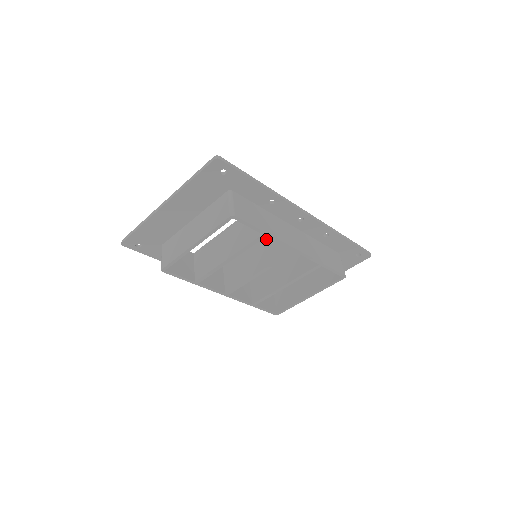
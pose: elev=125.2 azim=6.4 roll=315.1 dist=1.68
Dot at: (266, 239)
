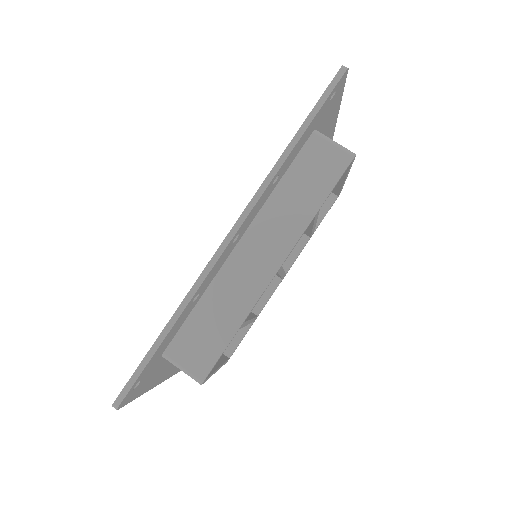
Dot at: occluded
